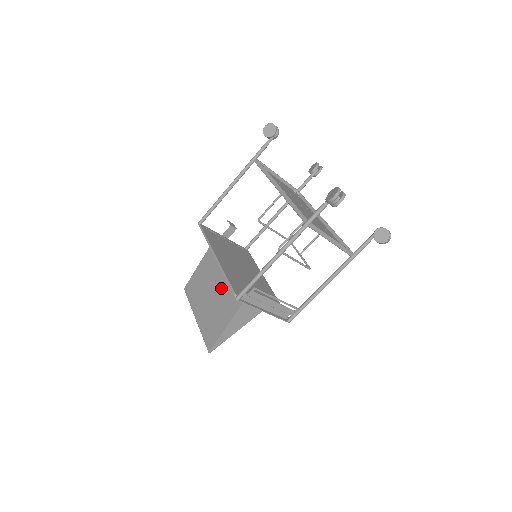
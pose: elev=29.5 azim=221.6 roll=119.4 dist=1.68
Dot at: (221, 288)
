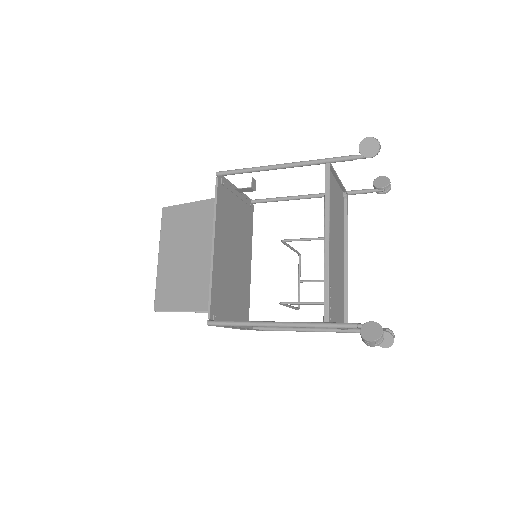
Dot at: (201, 264)
